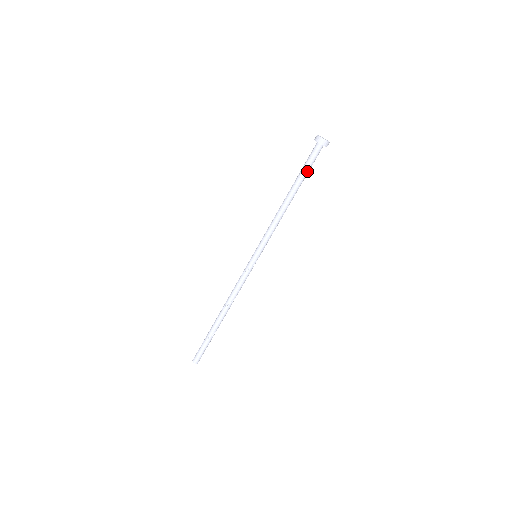
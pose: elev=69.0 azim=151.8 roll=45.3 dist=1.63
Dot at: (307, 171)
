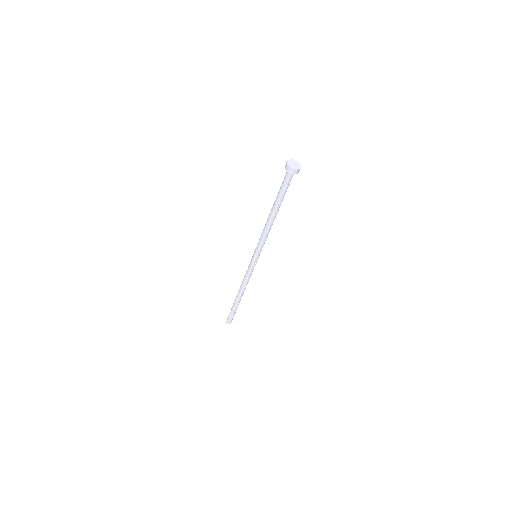
Dot at: (284, 193)
